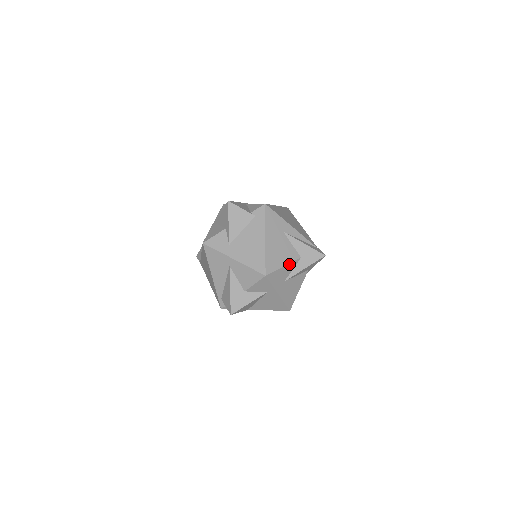
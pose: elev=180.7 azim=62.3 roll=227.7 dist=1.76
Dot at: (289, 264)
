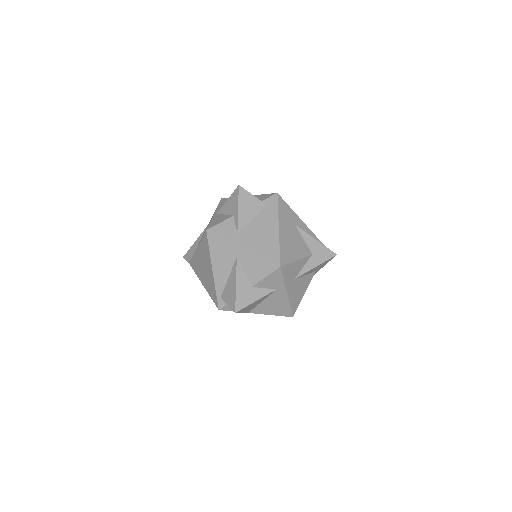
Dot at: (301, 259)
